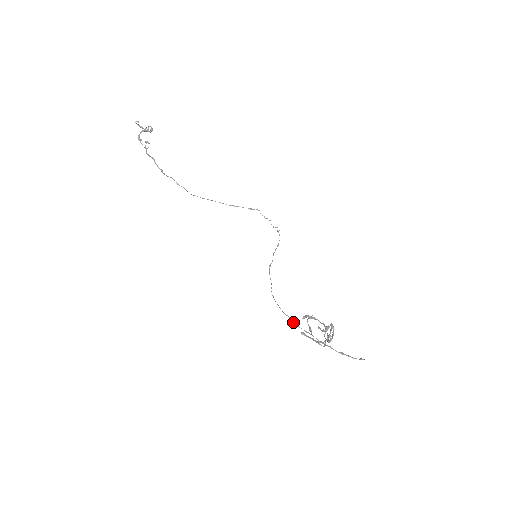
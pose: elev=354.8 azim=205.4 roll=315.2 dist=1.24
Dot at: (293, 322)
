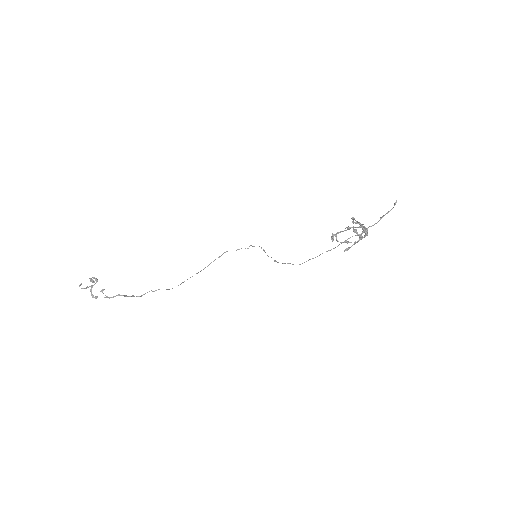
Dot at: (330, 250)
